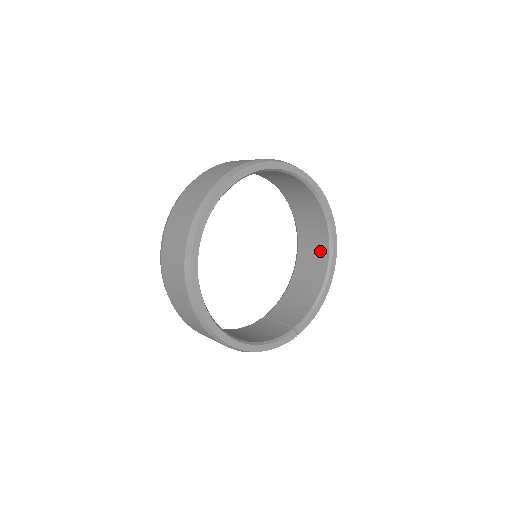
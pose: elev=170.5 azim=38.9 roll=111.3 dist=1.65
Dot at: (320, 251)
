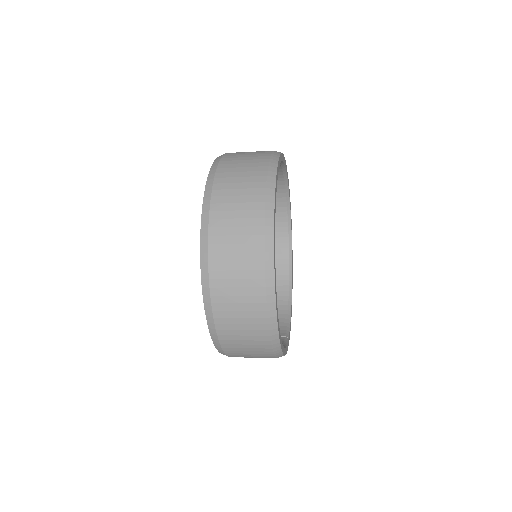
Dot at: (277, 265)
